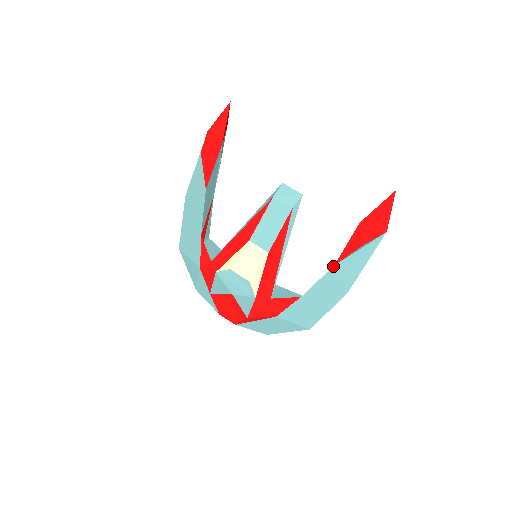
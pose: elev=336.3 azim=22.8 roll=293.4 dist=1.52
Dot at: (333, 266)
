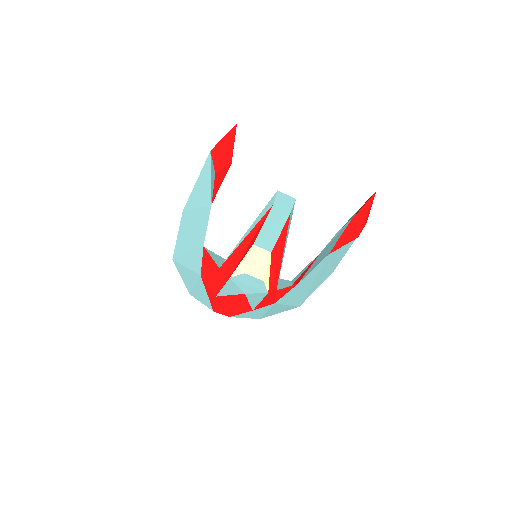
Dot at: (327, 255)
